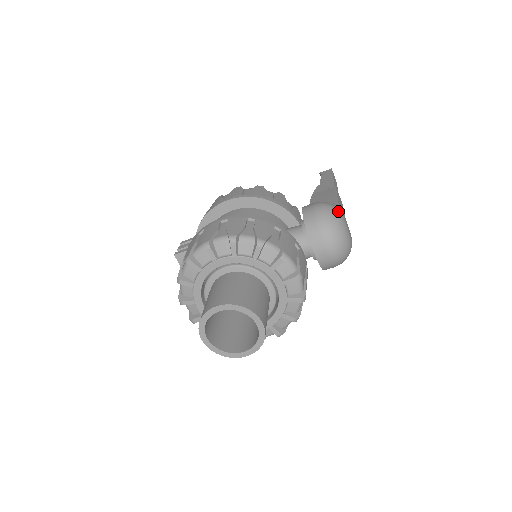
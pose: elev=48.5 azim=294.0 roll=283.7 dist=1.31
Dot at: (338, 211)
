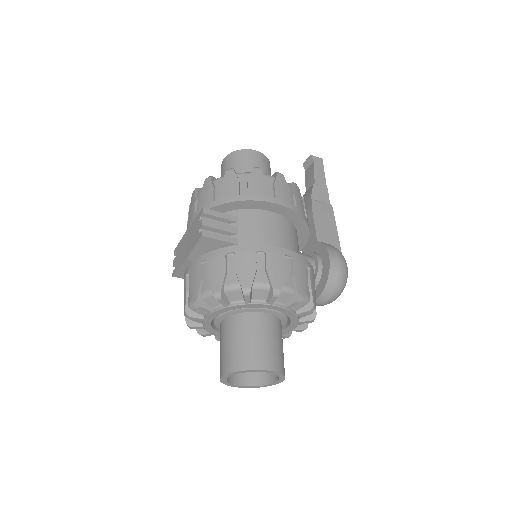
Dot at: occluded
